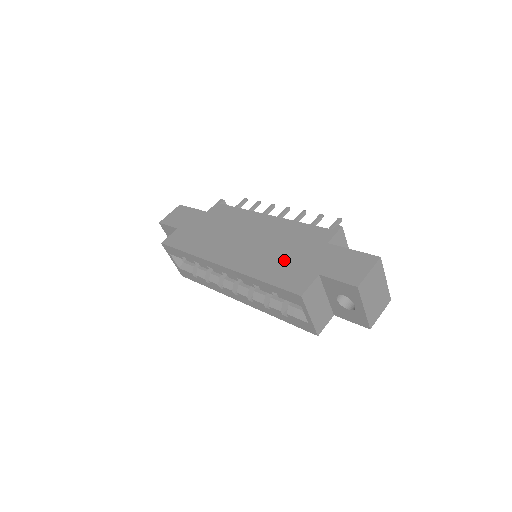
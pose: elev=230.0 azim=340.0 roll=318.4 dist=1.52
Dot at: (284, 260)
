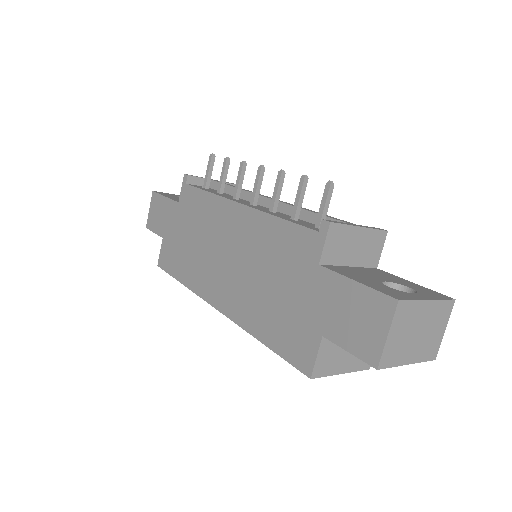
Dot at: (276, 302)
